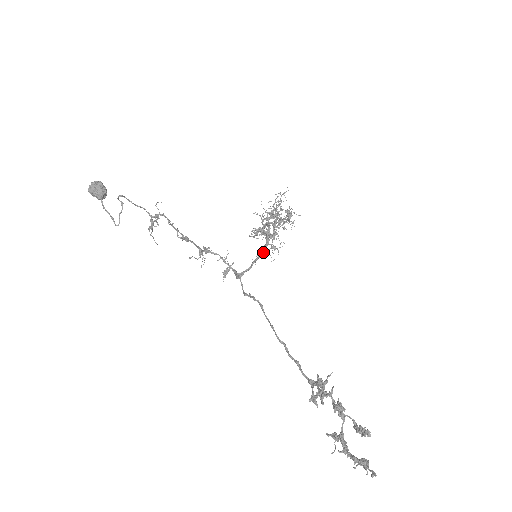
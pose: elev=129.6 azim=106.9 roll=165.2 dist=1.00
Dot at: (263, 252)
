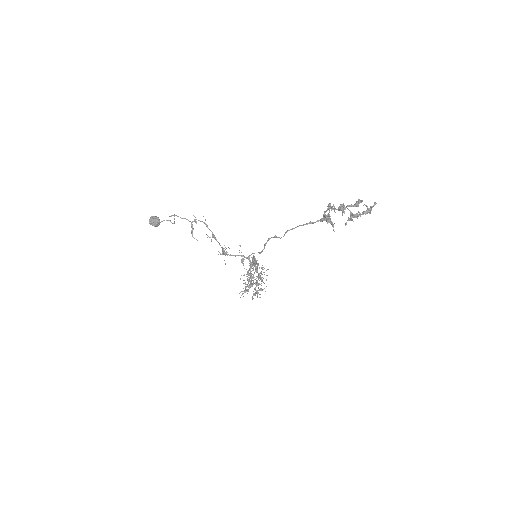
Dot at: (258, 264)
